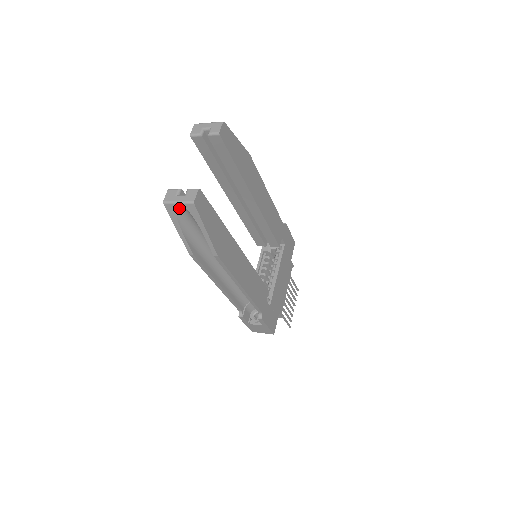
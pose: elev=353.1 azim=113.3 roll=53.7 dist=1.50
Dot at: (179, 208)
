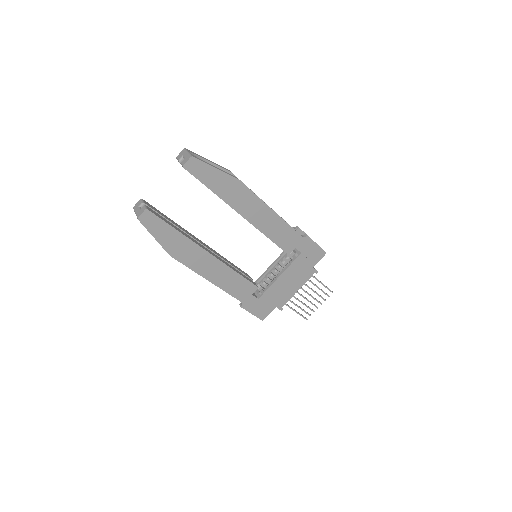
Dot at: occluded
